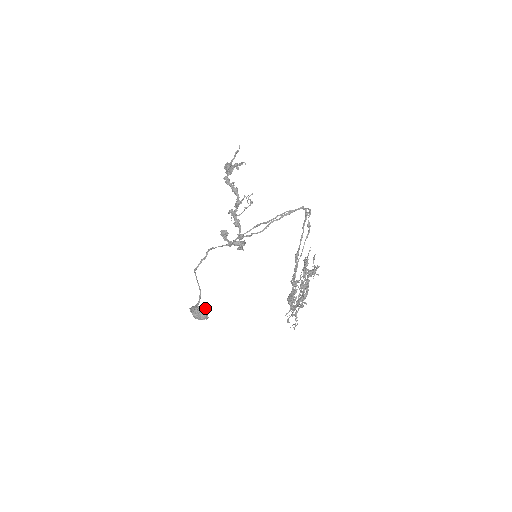
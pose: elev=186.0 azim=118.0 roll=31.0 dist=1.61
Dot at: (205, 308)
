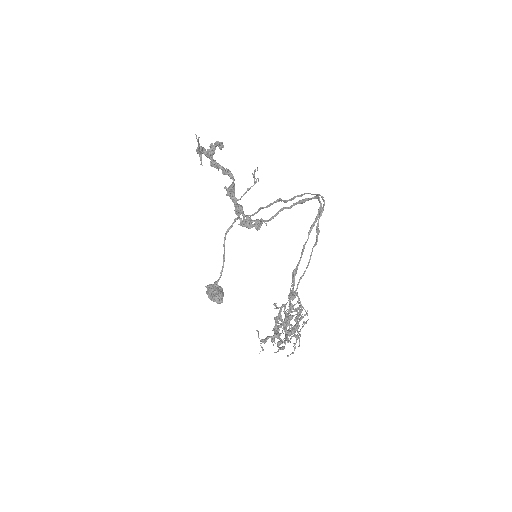
Dot at: (217, 293)
